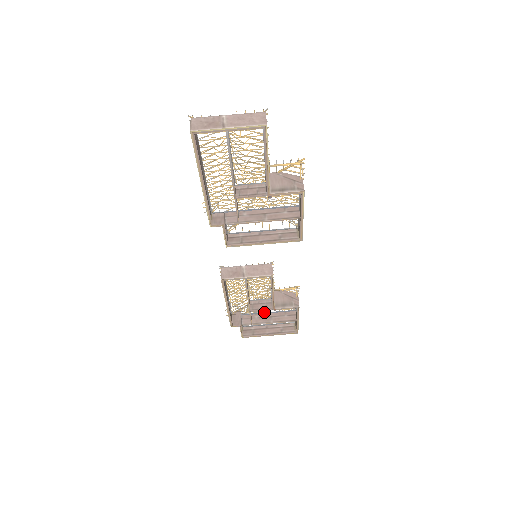
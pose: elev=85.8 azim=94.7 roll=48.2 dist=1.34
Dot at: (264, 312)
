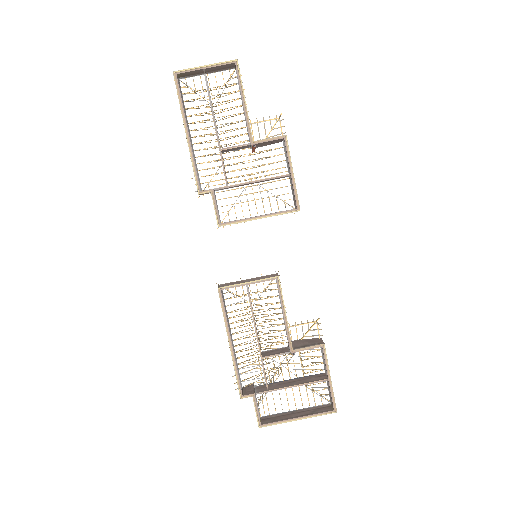
Dot at: (284, 380)
